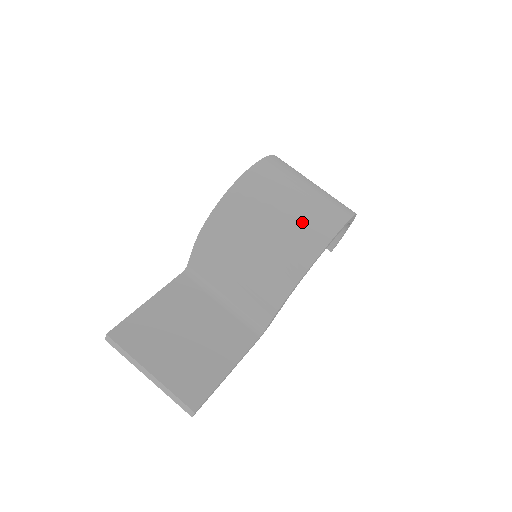
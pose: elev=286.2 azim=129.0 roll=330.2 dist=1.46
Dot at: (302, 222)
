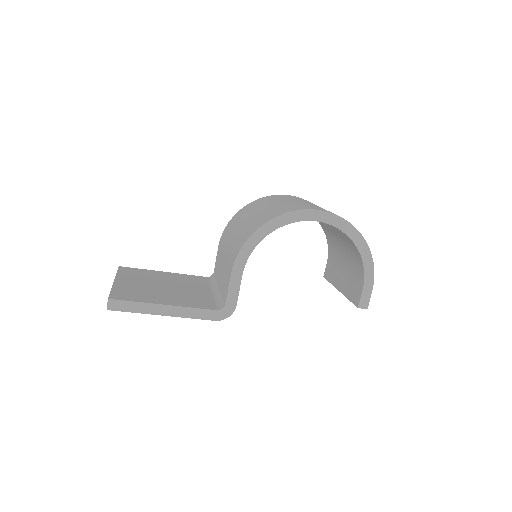
Dot at: (284, 206)
